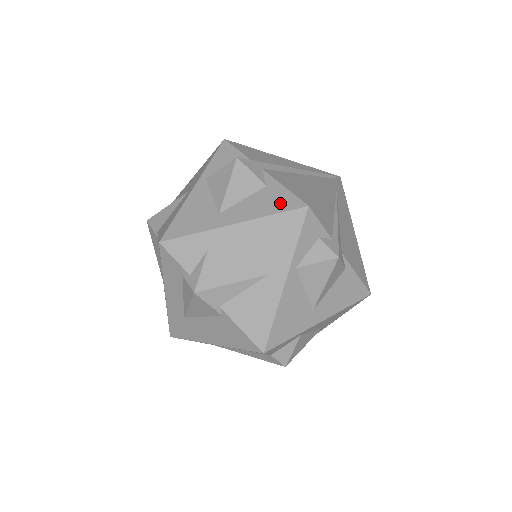
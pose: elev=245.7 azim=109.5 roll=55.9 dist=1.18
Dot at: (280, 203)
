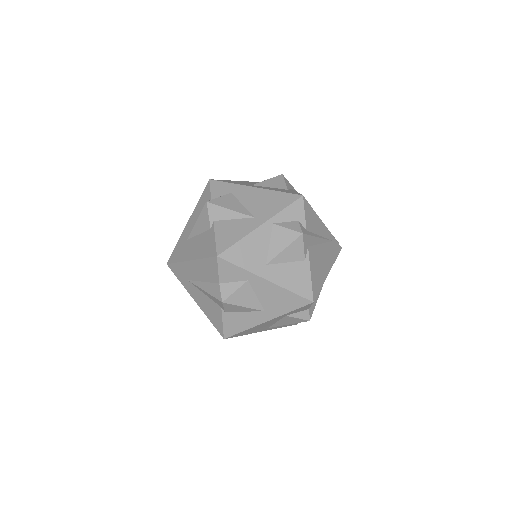
Dot at: (288, 192)
